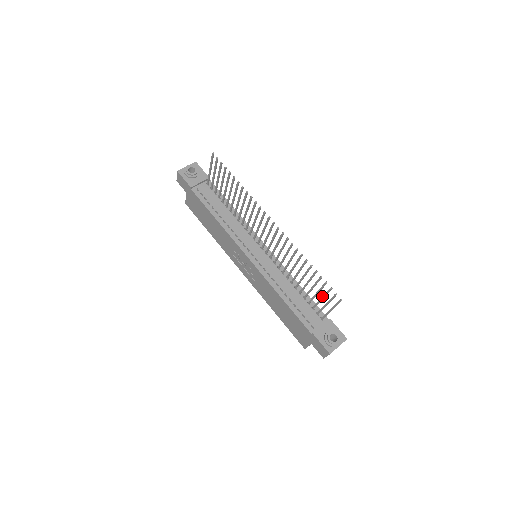
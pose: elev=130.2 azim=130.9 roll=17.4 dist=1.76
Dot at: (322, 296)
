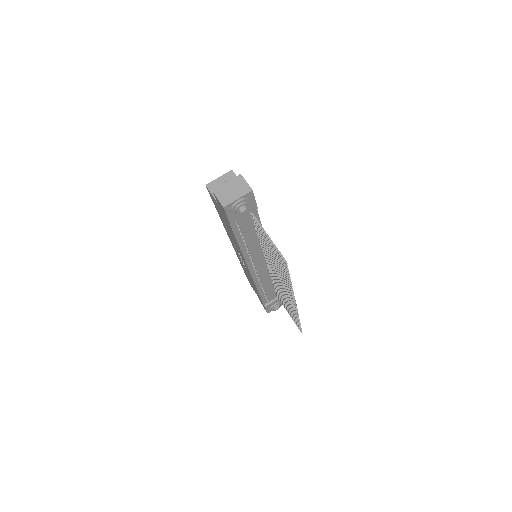
Dot at: (290, 314)
